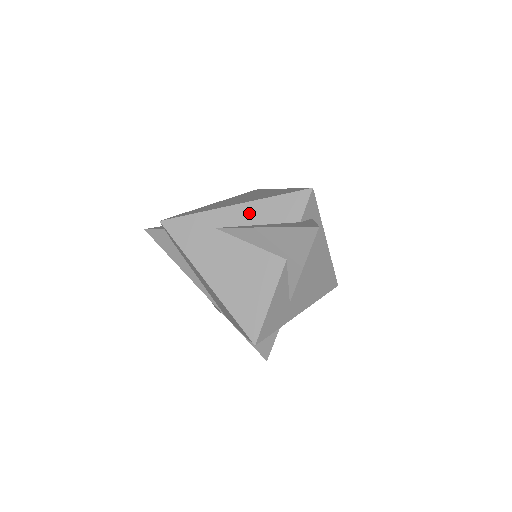
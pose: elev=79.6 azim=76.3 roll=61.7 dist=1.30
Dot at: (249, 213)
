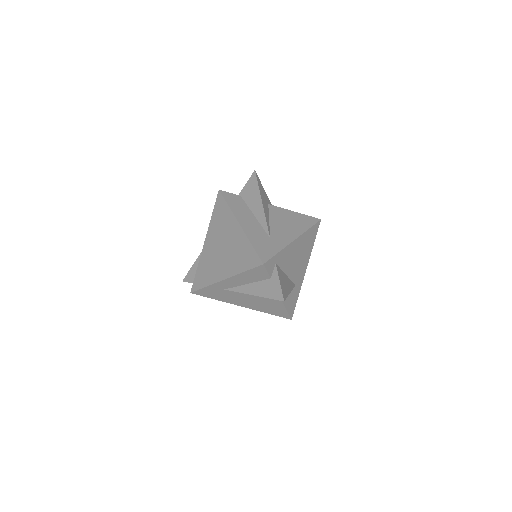
Dot at: (236, 281)
